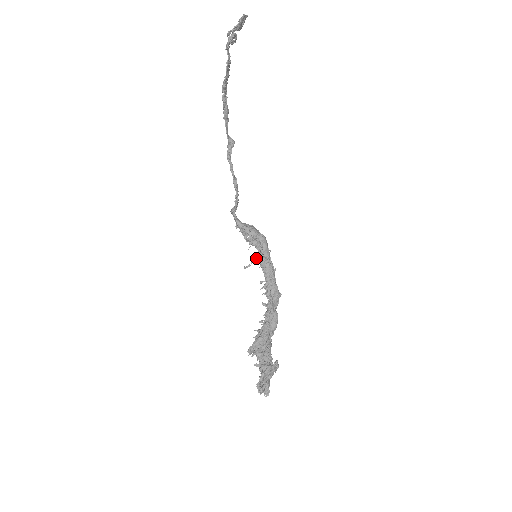
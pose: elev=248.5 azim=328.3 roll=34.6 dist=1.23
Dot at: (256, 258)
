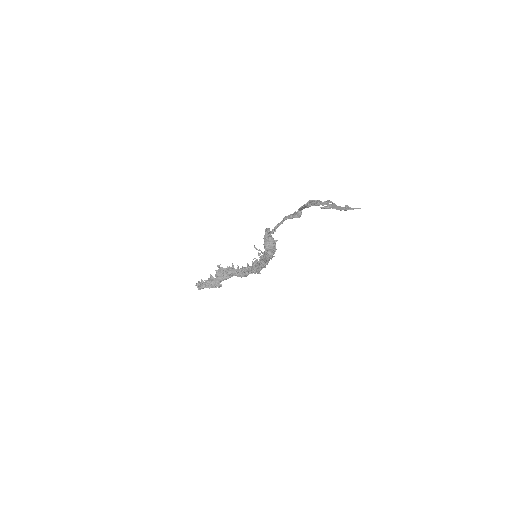
Dot at: (260, 253)
